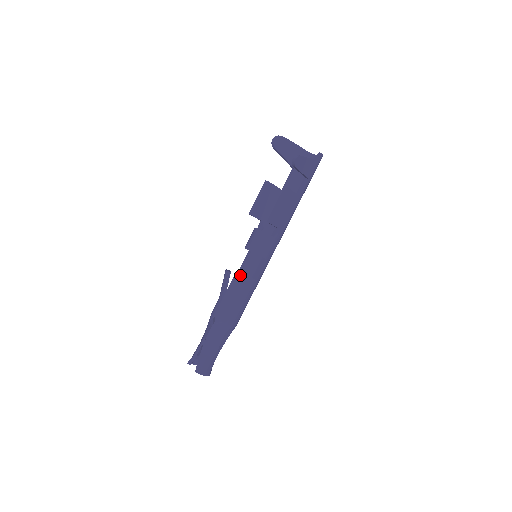
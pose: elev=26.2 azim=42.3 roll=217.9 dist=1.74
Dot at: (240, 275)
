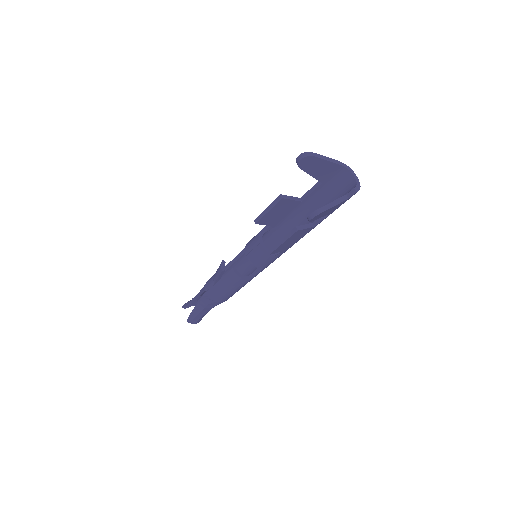
Dot at: (234, 275)
